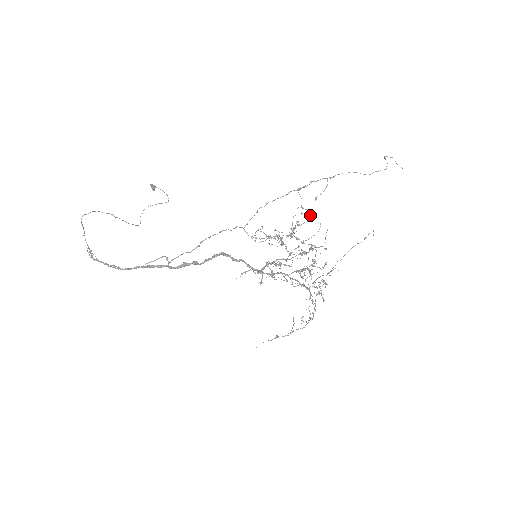
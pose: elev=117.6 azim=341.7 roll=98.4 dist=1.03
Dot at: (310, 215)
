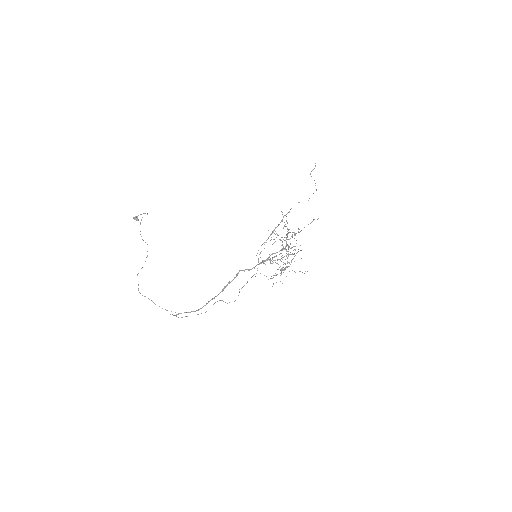
Dot at: (302, 272)
